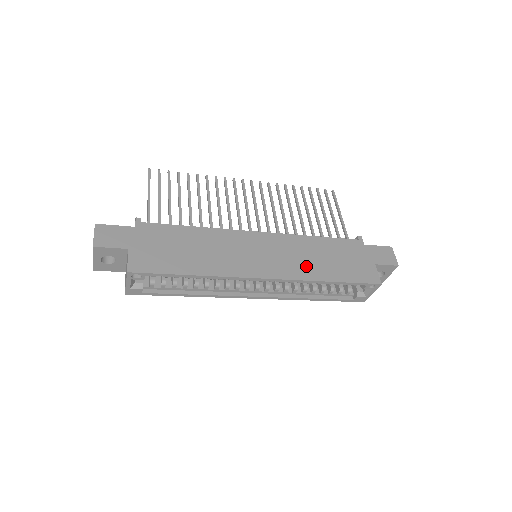
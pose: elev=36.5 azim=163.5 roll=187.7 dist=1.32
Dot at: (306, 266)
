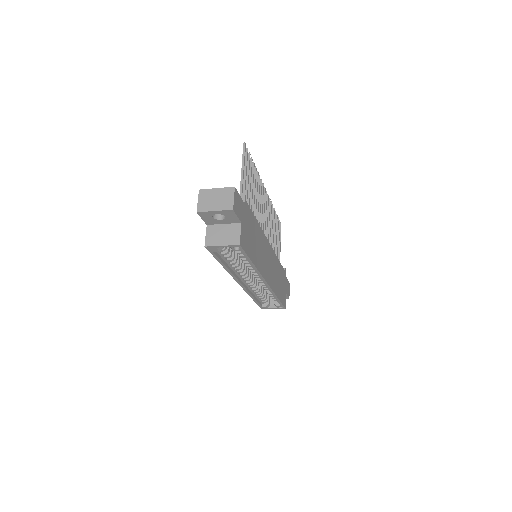
Dot at: (275, 281)
